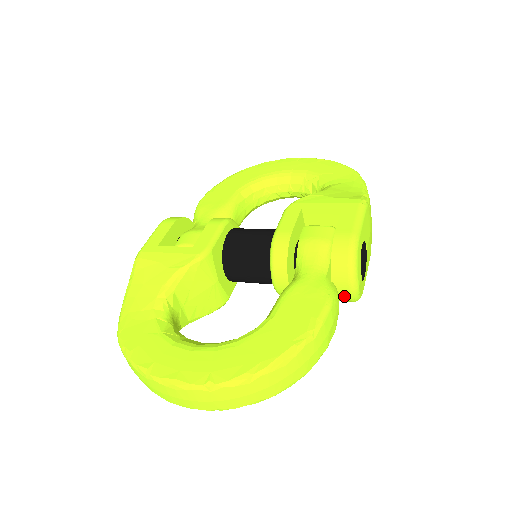
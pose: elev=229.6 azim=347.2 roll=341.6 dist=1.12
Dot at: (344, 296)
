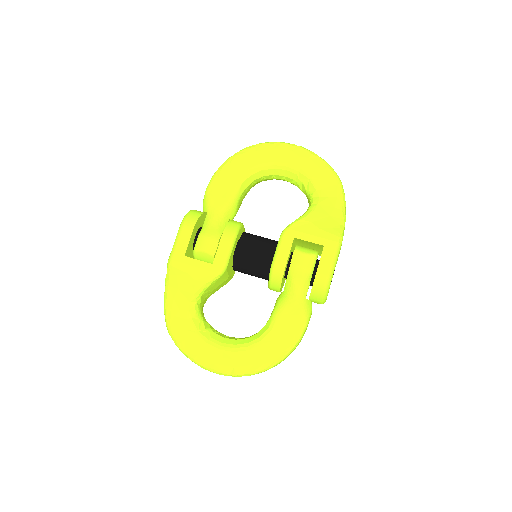
Dot at: occluded
